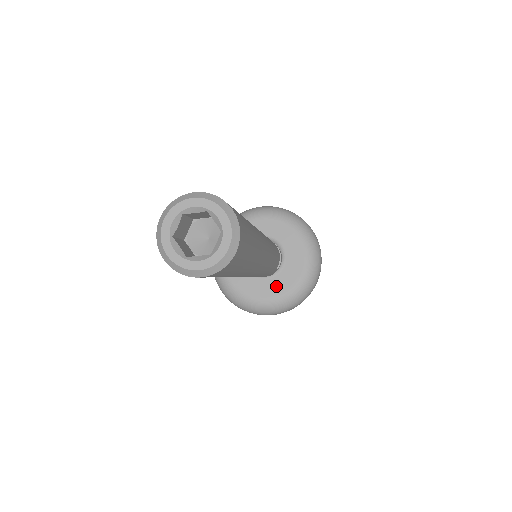
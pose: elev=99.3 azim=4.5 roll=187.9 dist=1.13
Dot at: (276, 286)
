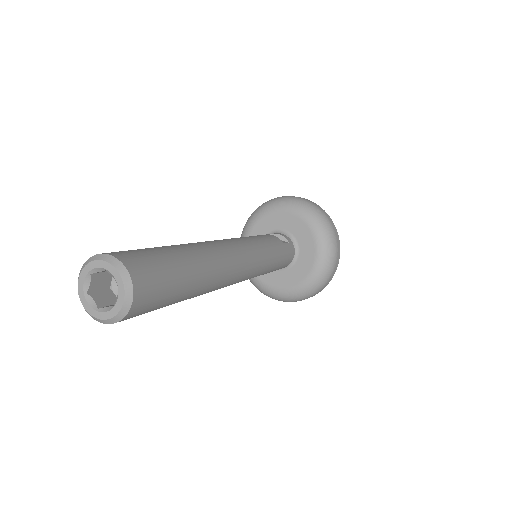
Dot at: (307, 251)
